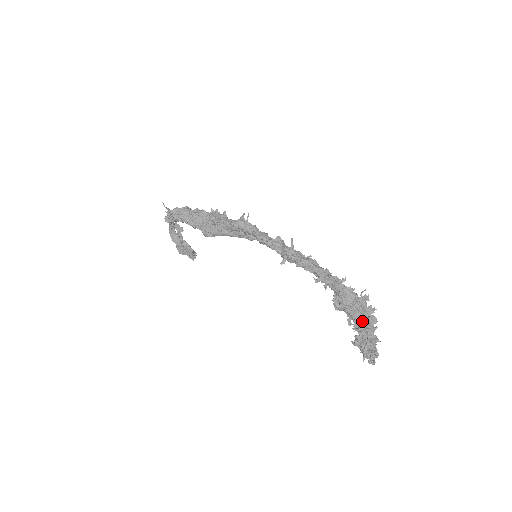
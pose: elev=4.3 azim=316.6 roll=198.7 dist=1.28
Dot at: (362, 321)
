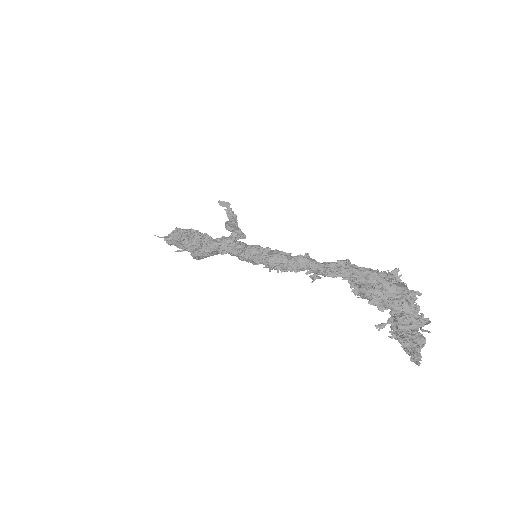
Dot at: (391, 307)
